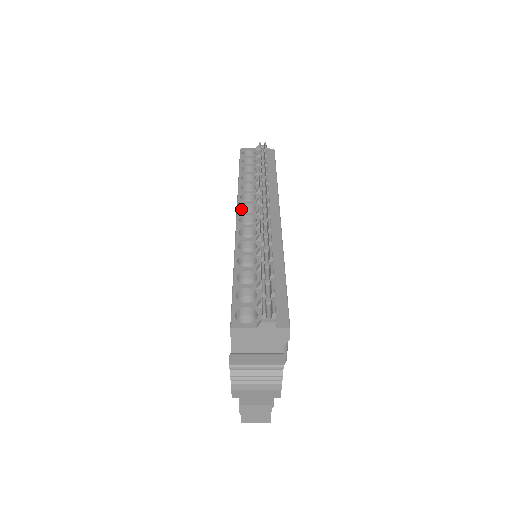
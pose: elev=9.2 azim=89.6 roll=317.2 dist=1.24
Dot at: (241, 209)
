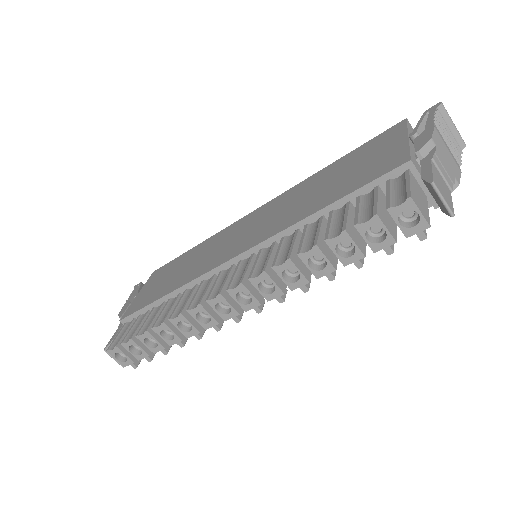
Dot at: occluded
